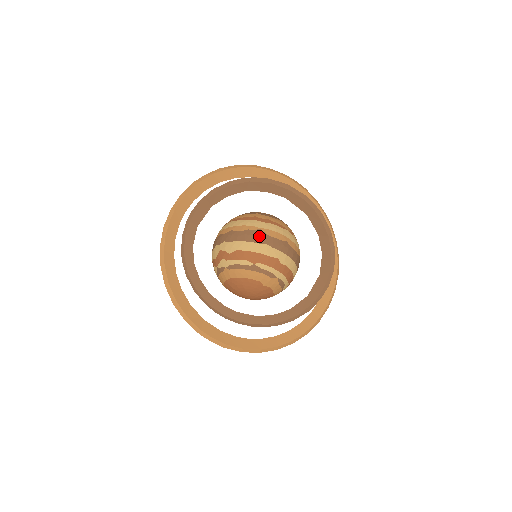
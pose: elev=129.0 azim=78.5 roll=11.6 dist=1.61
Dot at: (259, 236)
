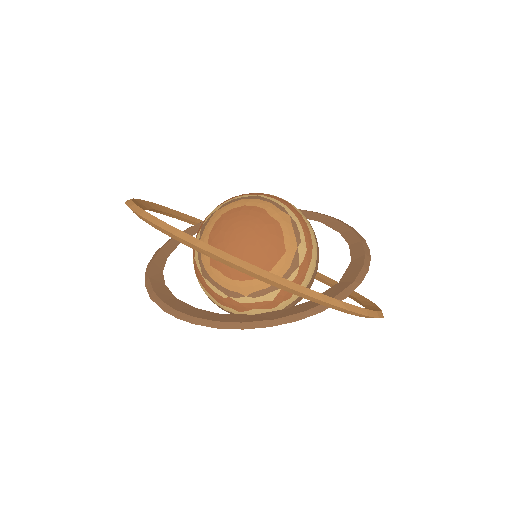
Dot at: occluded
